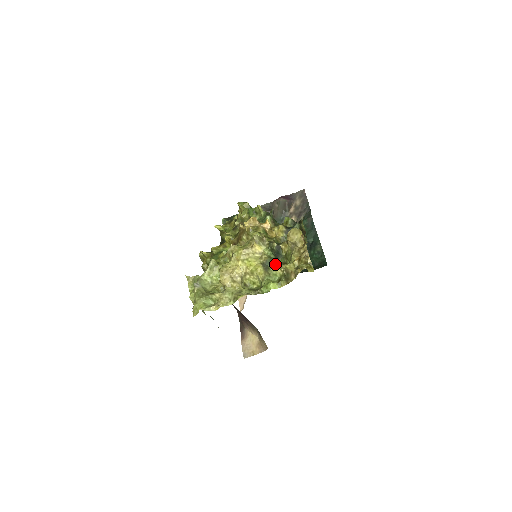
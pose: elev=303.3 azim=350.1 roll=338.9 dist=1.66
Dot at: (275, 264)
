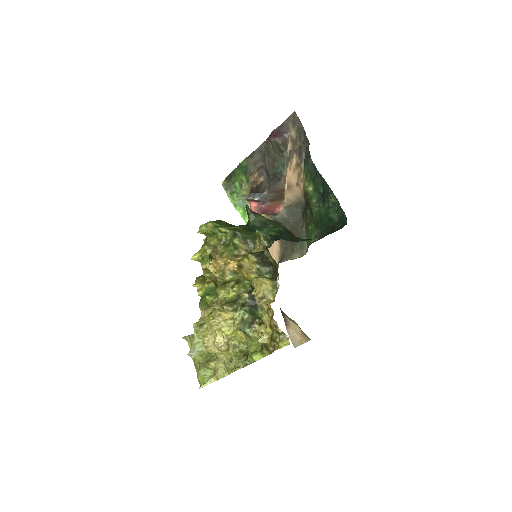
Dot at: (251, 328)
